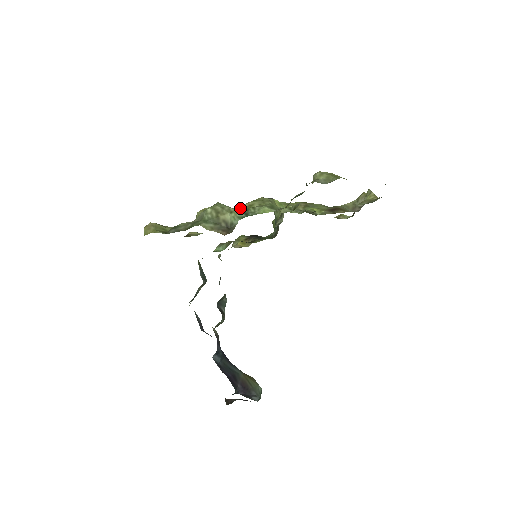
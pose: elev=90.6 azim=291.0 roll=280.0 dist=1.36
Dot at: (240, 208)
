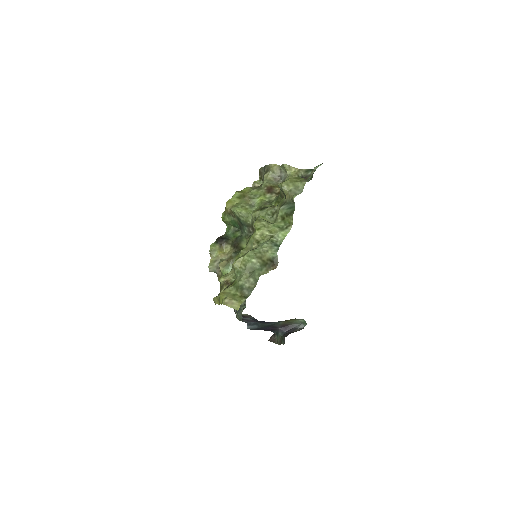
Dot at: (267, 244)
